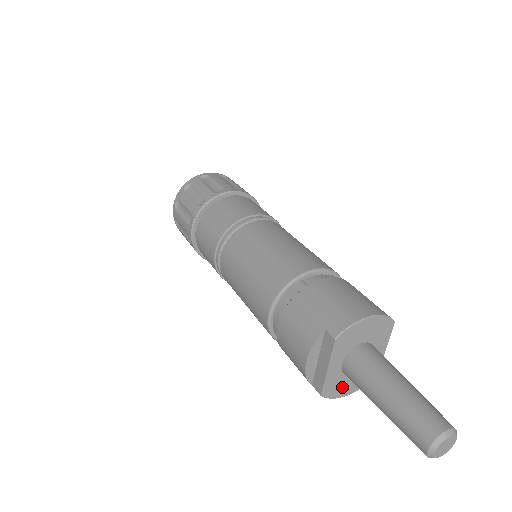
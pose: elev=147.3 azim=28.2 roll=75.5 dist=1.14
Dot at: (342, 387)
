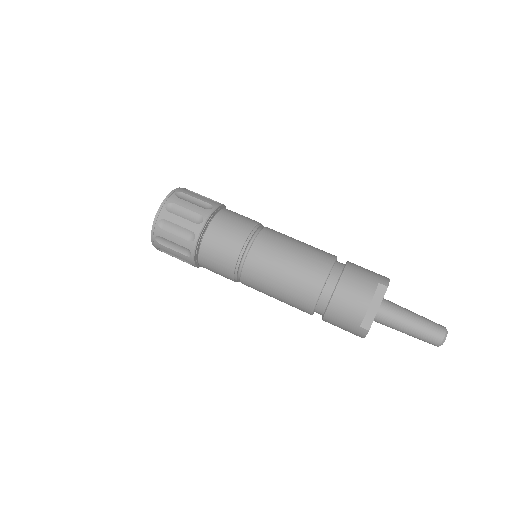
Dot at: occluded
